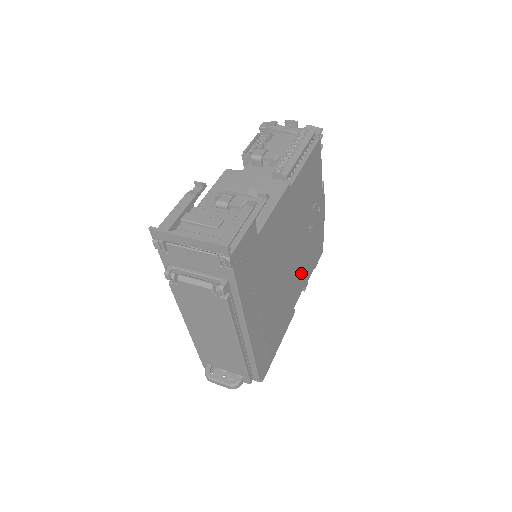
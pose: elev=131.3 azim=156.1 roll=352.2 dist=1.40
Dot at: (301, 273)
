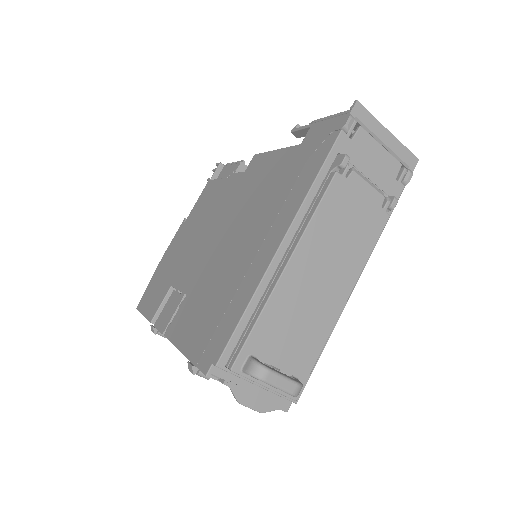
Dot at: occluded
